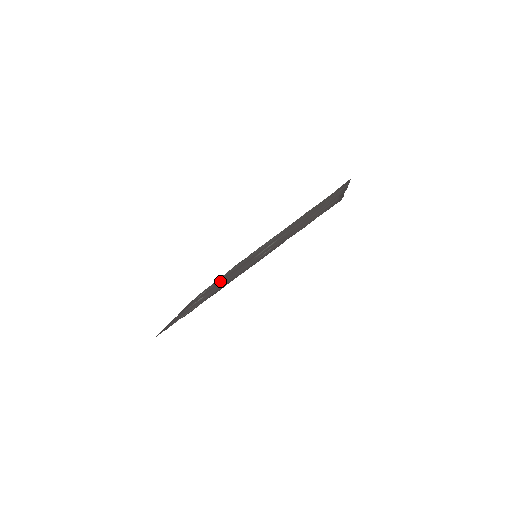
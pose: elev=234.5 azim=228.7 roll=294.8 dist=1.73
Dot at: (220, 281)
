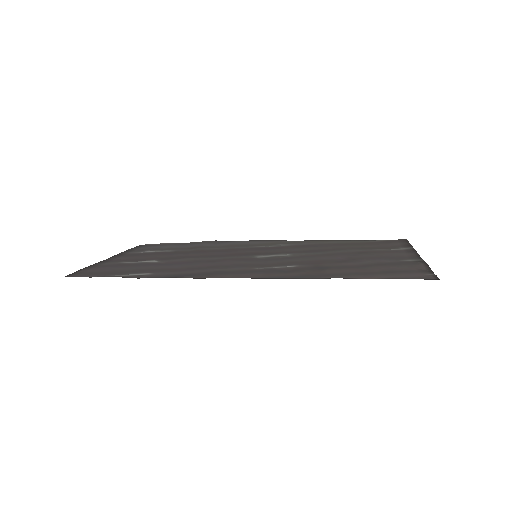
Dot at: (187, 252)
